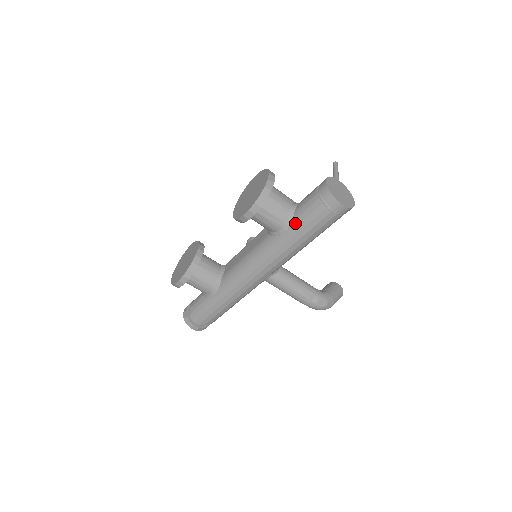
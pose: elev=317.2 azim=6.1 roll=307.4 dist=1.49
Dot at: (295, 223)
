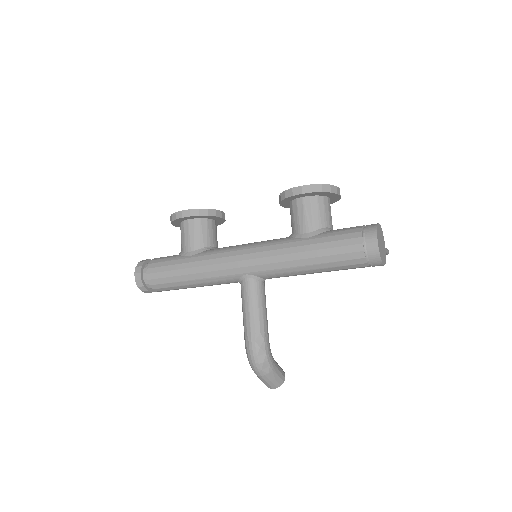
Dot at: (322, 235)
